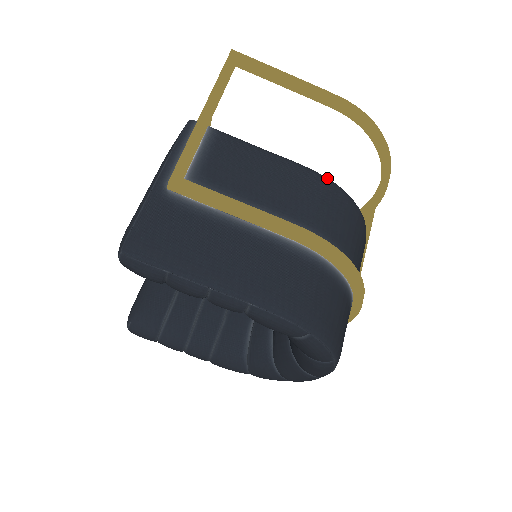
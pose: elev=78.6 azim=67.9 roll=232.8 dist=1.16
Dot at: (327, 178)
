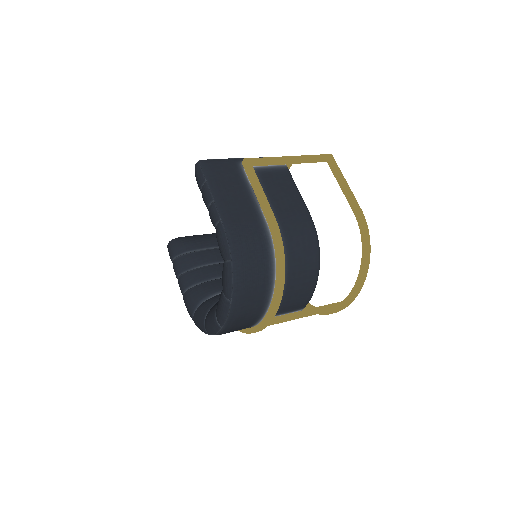
Dot at: (315, 228)
